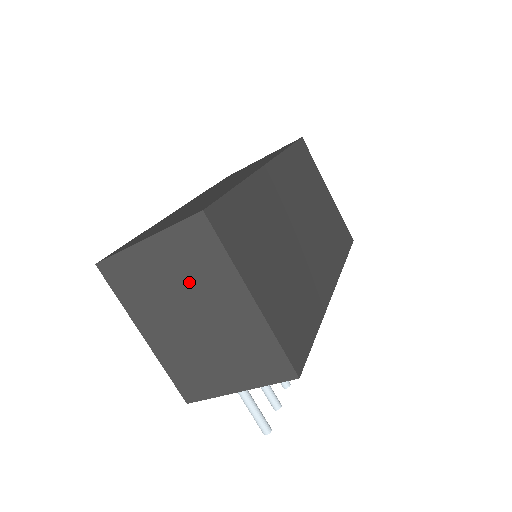
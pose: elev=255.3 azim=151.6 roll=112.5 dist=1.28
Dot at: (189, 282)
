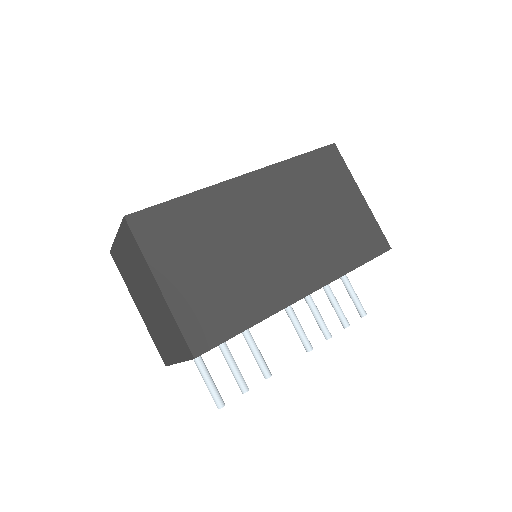
Dot at: (137, 269)
